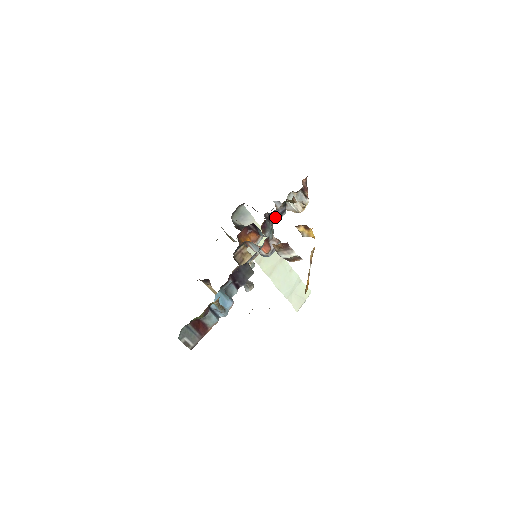
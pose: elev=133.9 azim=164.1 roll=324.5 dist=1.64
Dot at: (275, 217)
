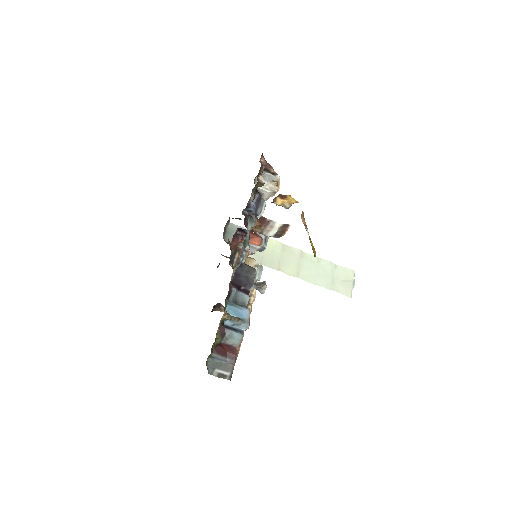
Dot at: (254, 209)
